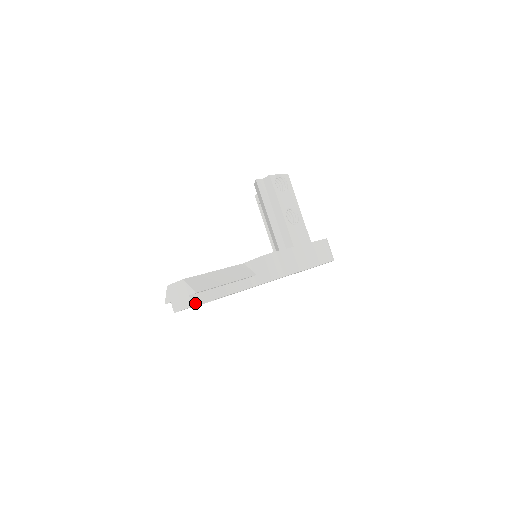
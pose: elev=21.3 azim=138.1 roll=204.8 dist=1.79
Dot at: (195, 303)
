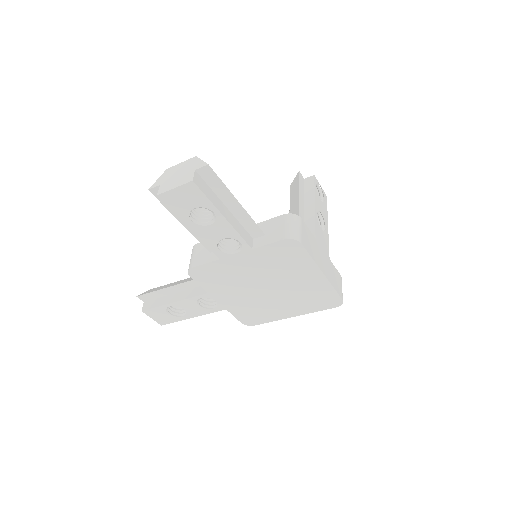
Dot at: (196, 182)
